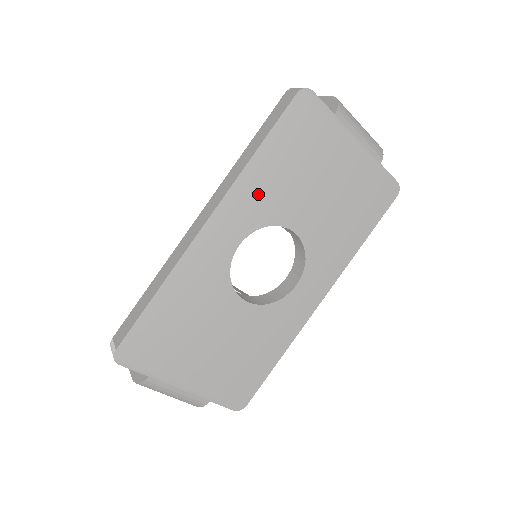
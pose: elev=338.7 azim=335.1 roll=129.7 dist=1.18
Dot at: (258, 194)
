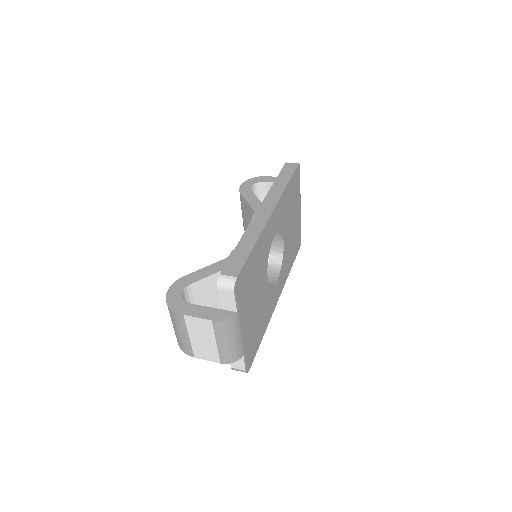
Dot at: (283, 209)
